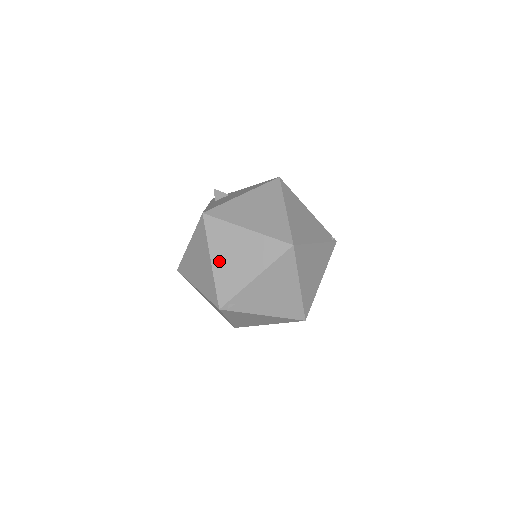
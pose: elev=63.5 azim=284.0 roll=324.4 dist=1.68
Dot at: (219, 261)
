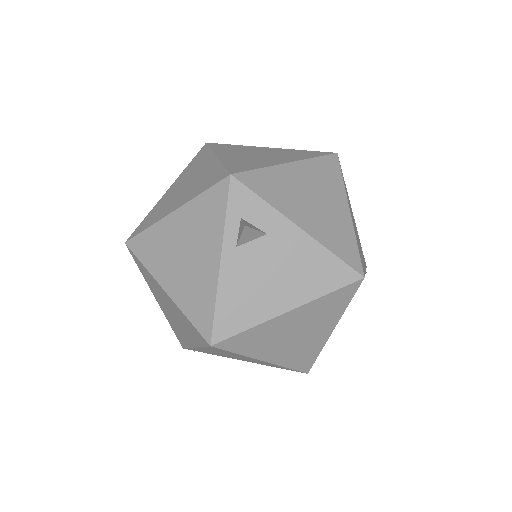
Dot at: occluded
